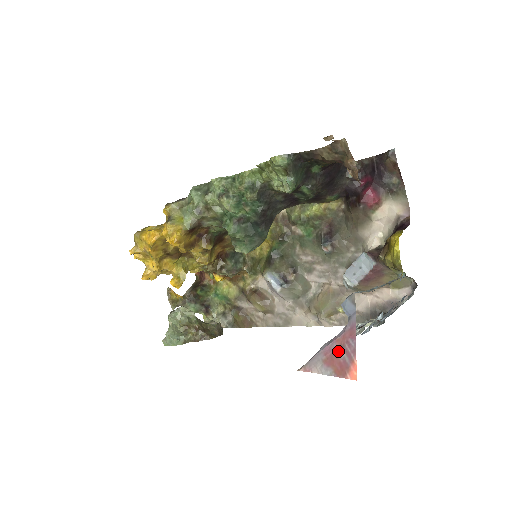
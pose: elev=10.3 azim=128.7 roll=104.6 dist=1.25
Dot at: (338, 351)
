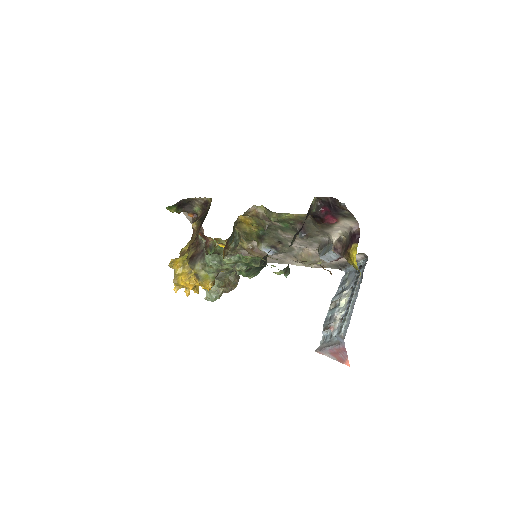
Dot at: (337, 353)
